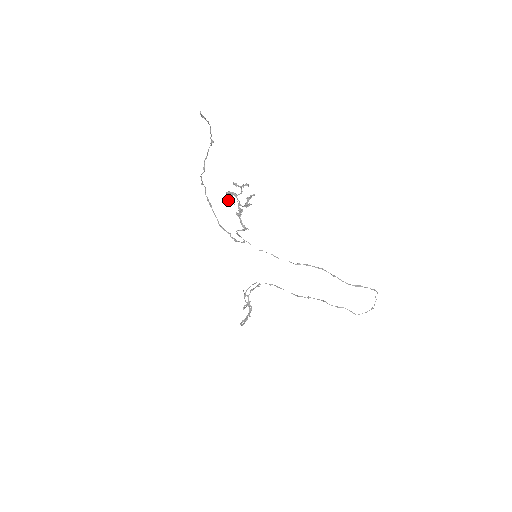
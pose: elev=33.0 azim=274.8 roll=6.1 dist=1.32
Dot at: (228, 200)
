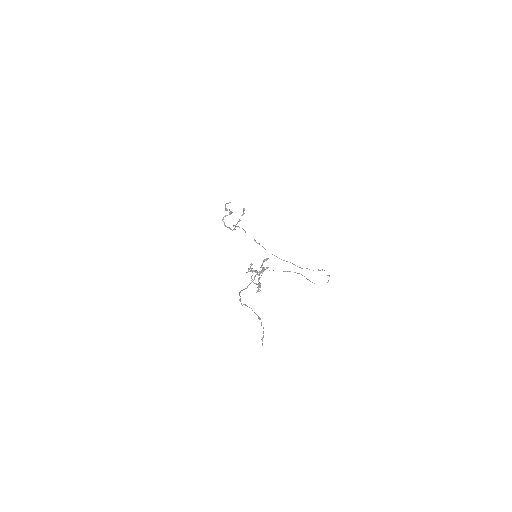
Dot at: (249, 269)
